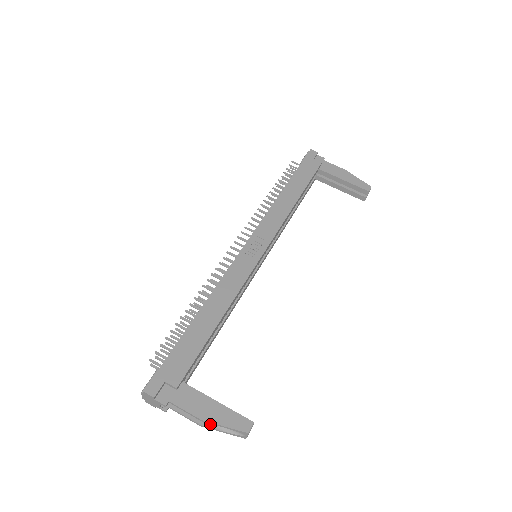
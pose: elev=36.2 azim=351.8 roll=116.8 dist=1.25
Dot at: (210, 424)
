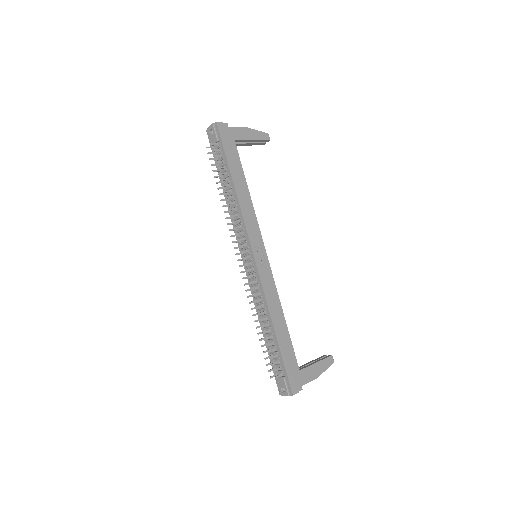
Dot at: occluded
